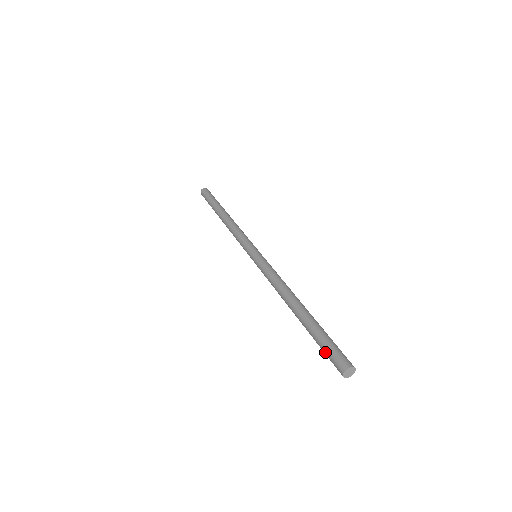
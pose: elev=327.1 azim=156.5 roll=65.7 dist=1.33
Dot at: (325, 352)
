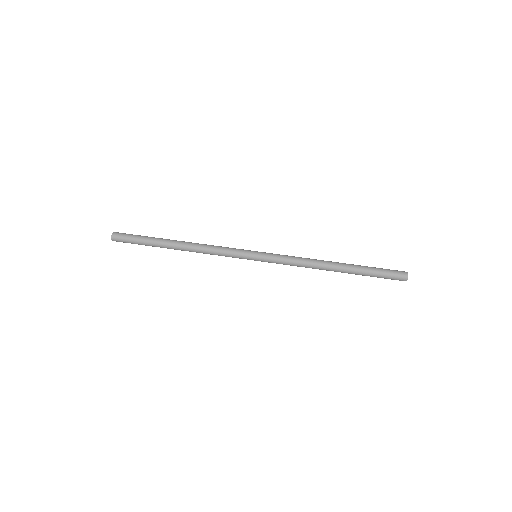
Dot at: occluded
